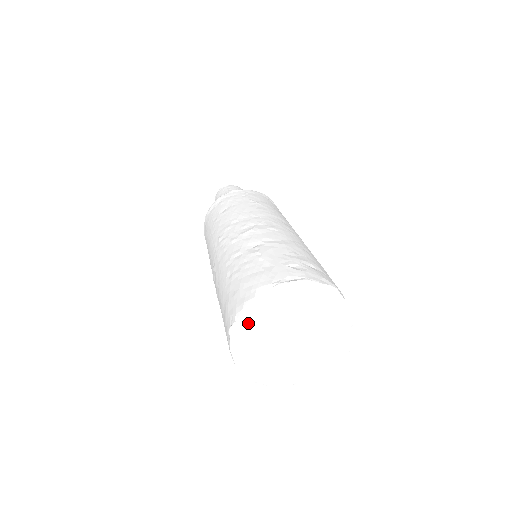
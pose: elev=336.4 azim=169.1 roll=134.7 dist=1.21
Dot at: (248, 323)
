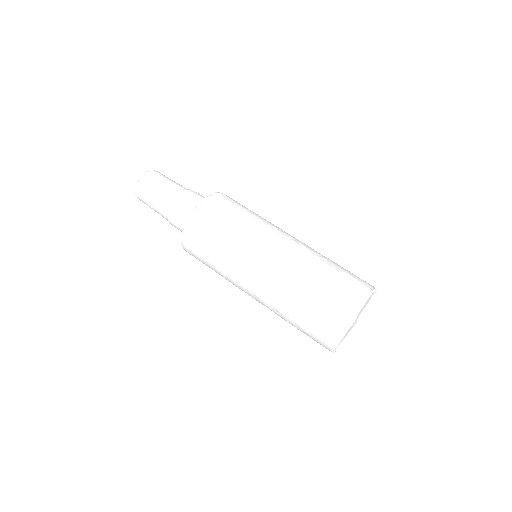
Dot at: occluded
